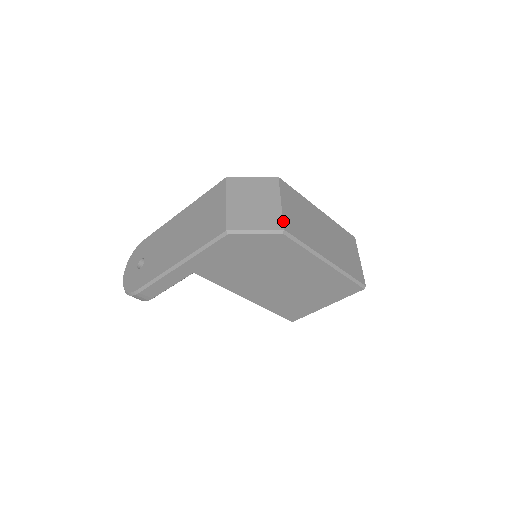
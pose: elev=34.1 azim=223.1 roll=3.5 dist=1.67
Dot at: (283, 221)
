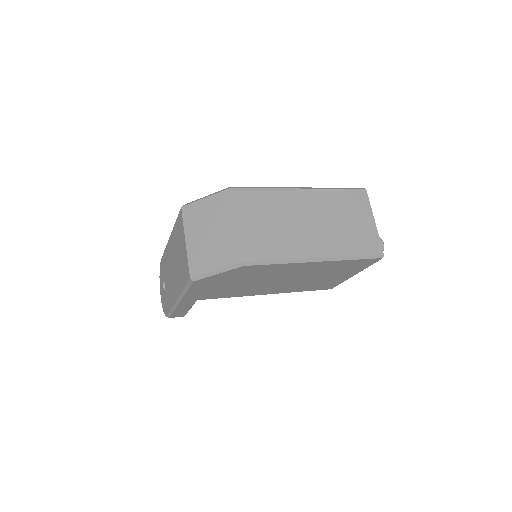
Dot at: (241, 250)
